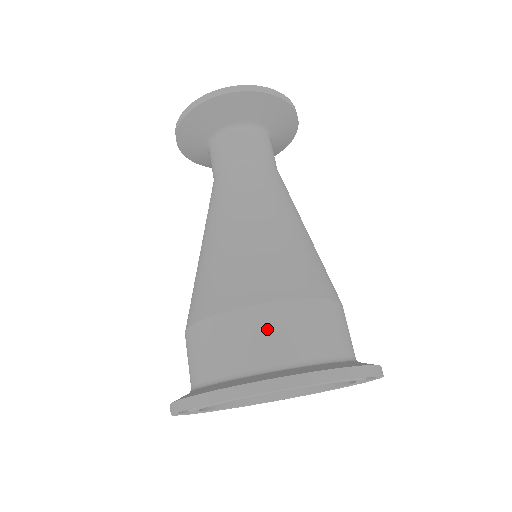
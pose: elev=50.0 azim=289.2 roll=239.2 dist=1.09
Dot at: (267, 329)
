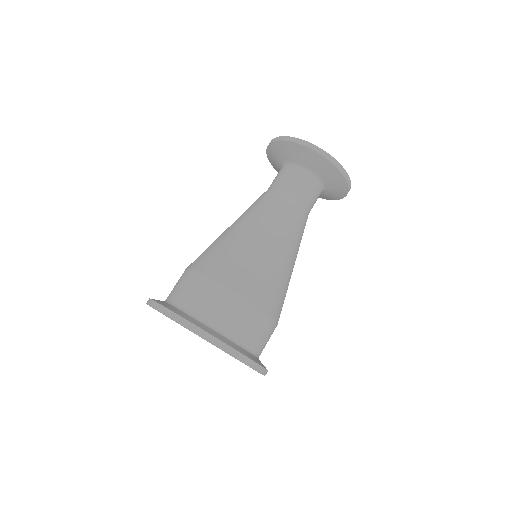
Dot at: (241, 316)
